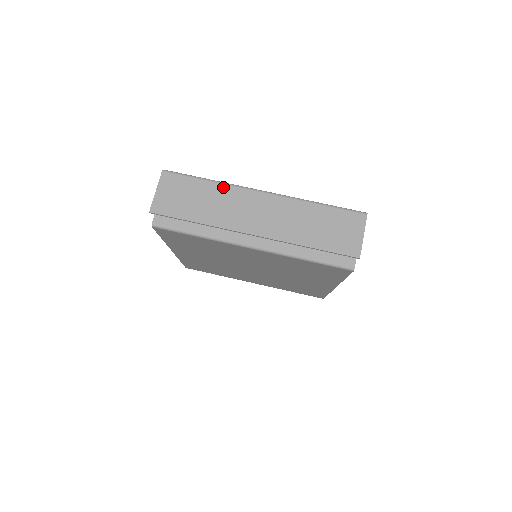
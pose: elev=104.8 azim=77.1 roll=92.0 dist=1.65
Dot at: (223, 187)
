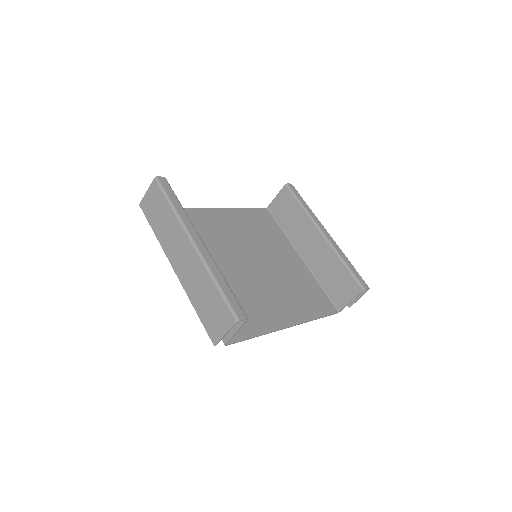
Dot at: (175, 219)
